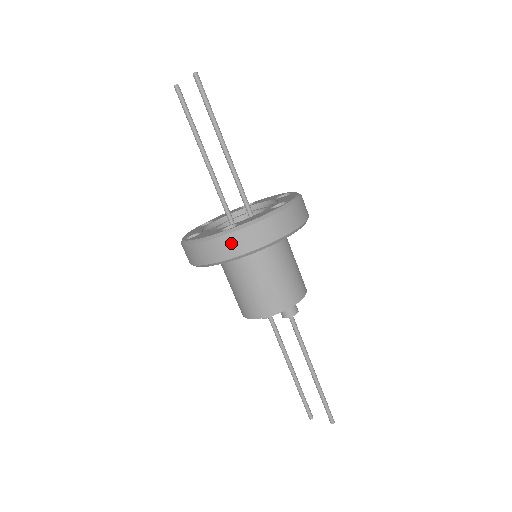
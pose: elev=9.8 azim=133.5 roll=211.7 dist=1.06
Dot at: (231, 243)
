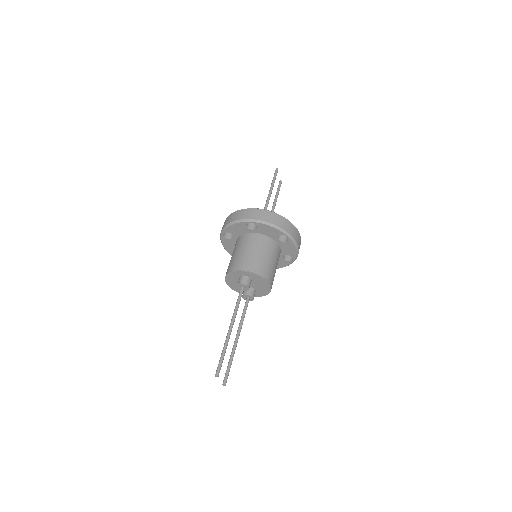
Dot at: (223, 225)
